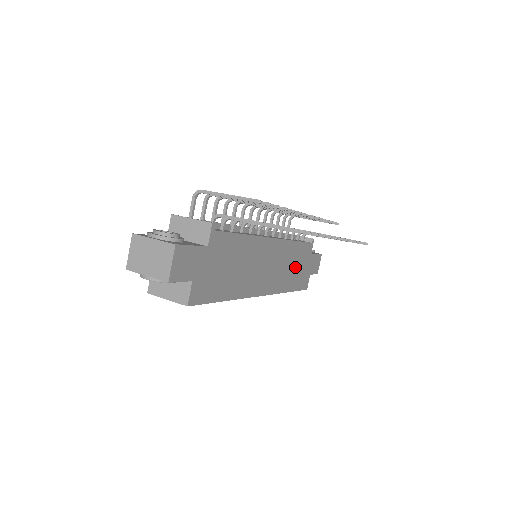
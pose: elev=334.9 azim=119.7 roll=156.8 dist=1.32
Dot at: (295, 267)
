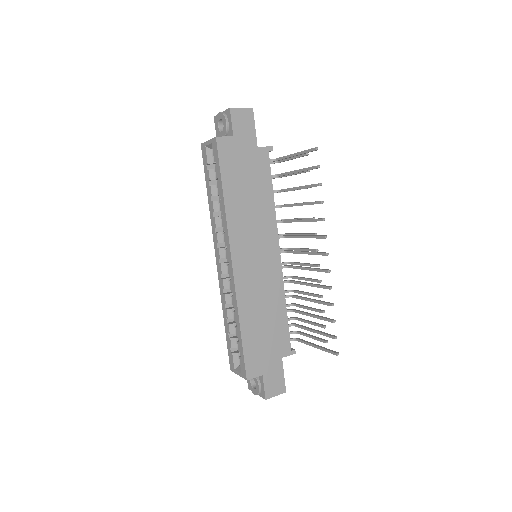
Dot at: (264, 324)
